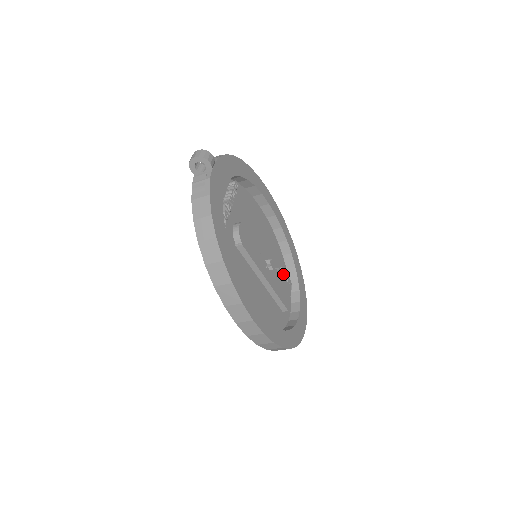
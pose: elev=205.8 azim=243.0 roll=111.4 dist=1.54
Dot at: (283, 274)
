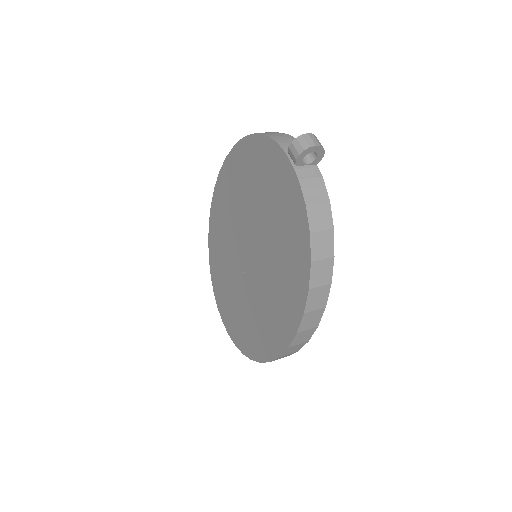
Dot at: occluded
